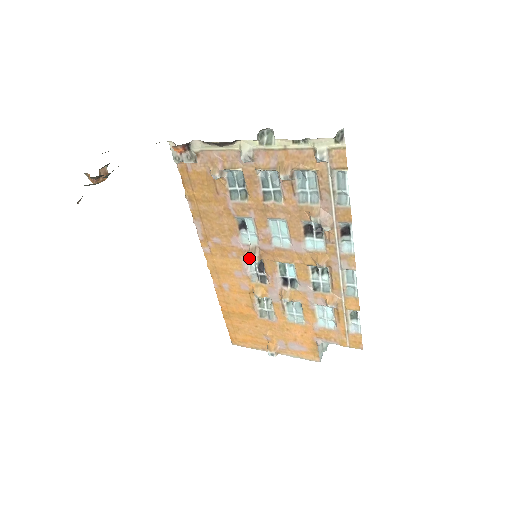
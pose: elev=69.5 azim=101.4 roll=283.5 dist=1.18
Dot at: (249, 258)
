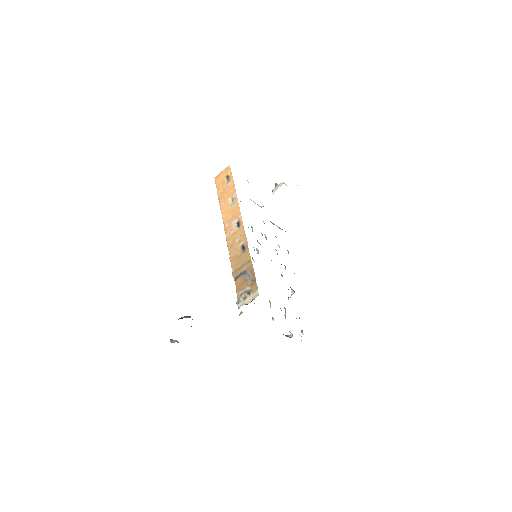
Dot at: occluded
